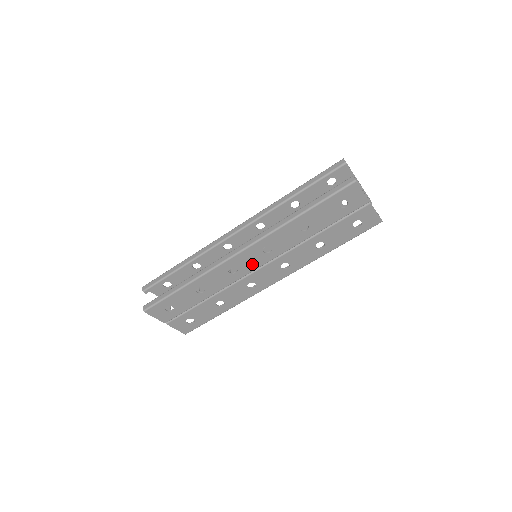
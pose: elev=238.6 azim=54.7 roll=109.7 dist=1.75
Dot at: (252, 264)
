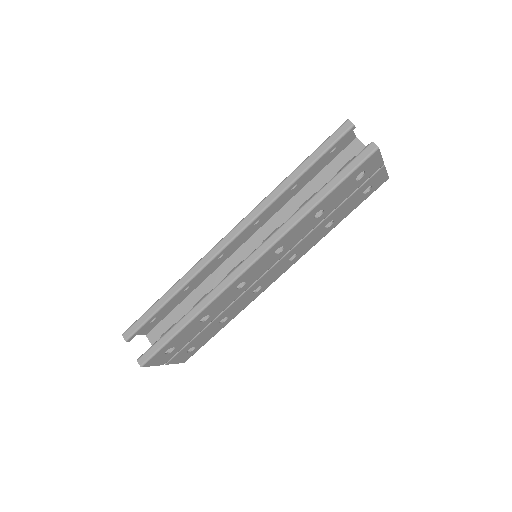
Dot at: (261, 270)
